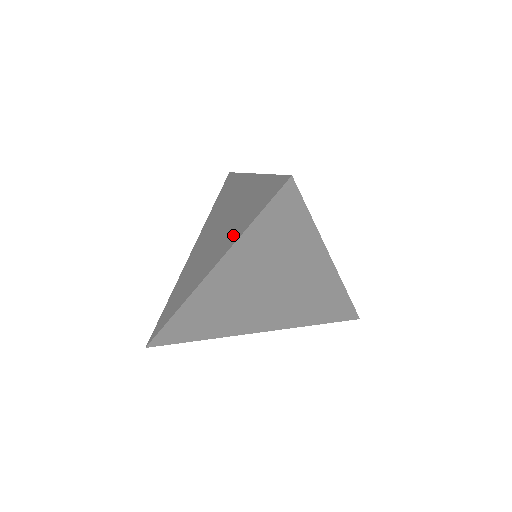
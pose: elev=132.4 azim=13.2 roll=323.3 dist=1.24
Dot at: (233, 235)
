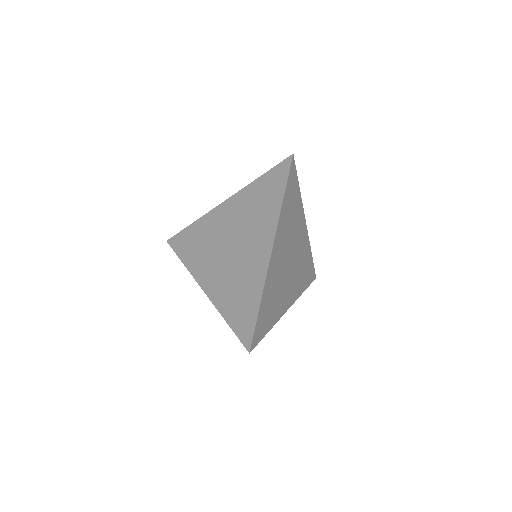
Dot at: (268, 218)
